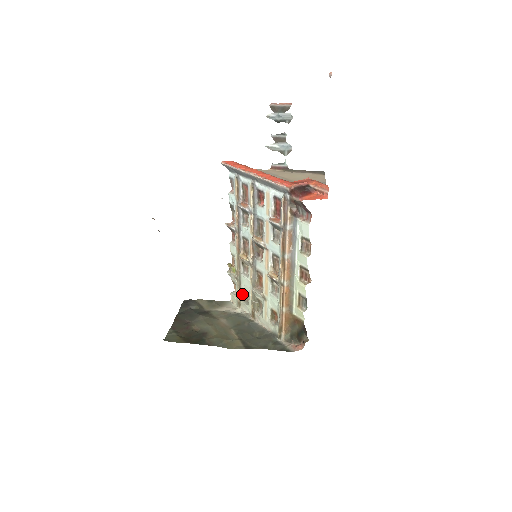
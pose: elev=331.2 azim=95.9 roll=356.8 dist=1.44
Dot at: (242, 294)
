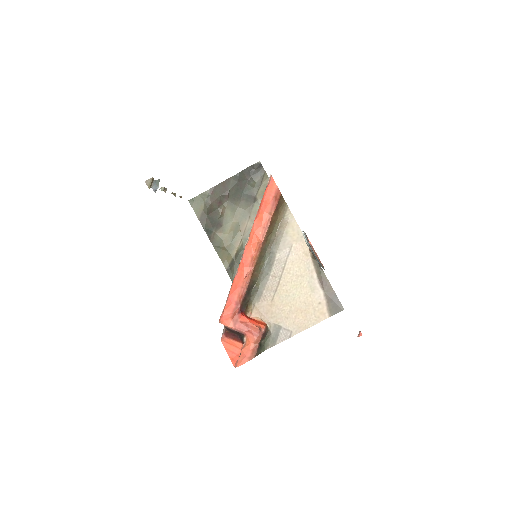
Dot at: occluded
